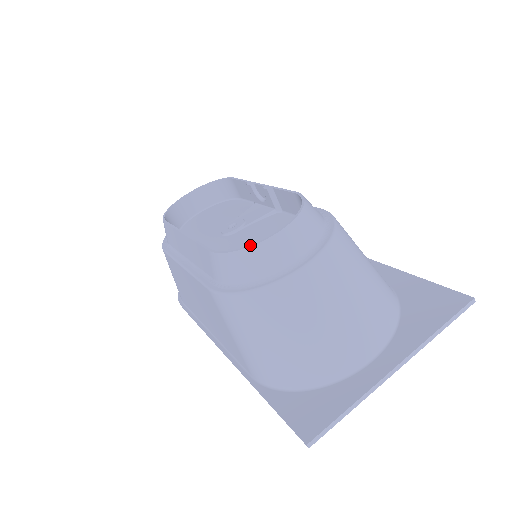
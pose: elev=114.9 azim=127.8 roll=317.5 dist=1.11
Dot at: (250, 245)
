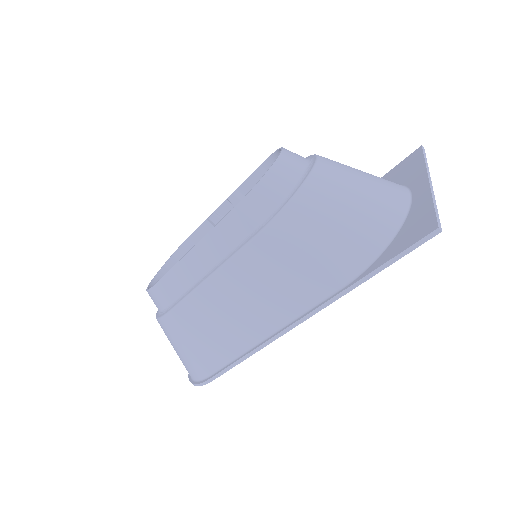
Dot at: (269, 168)
